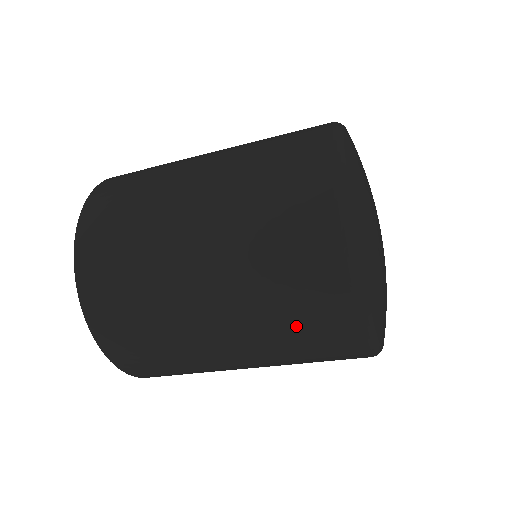
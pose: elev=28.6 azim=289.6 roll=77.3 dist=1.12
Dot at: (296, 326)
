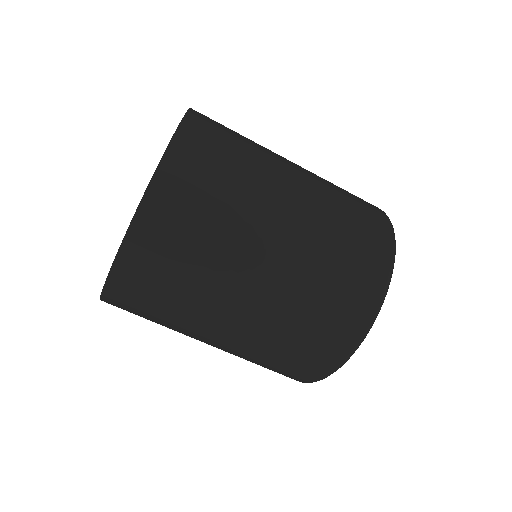
Dot at: (340, 263)
